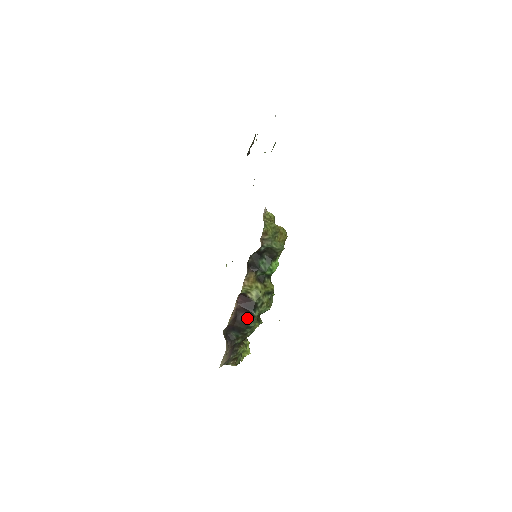
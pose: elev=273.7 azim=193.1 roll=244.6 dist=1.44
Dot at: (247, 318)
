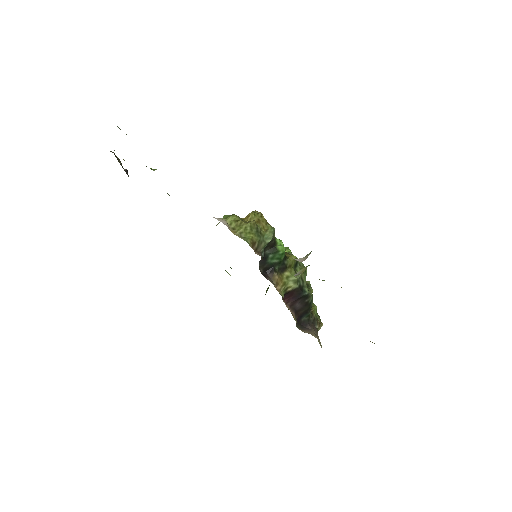
Dot at: (304, 301)
